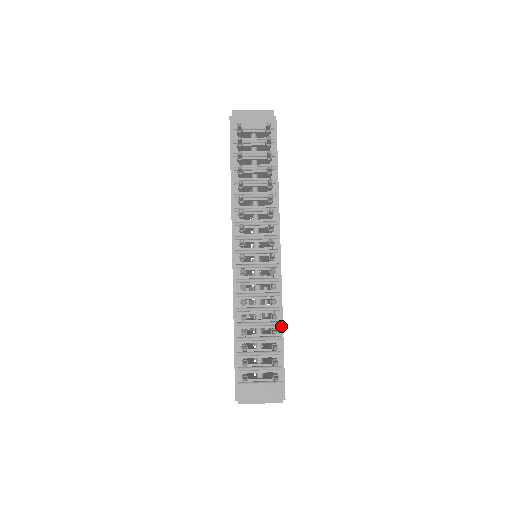
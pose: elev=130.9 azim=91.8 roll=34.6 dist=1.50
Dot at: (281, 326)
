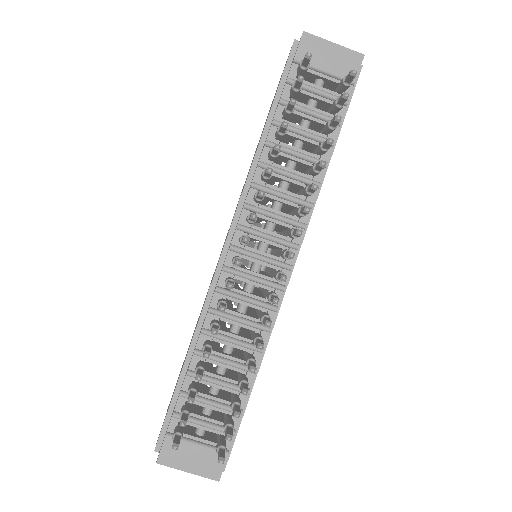
Dot at: occluded
